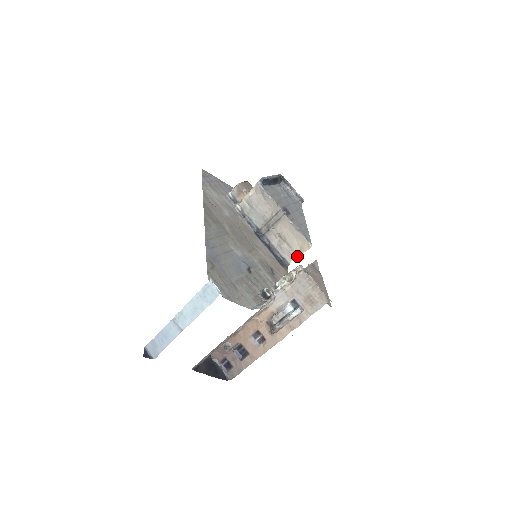
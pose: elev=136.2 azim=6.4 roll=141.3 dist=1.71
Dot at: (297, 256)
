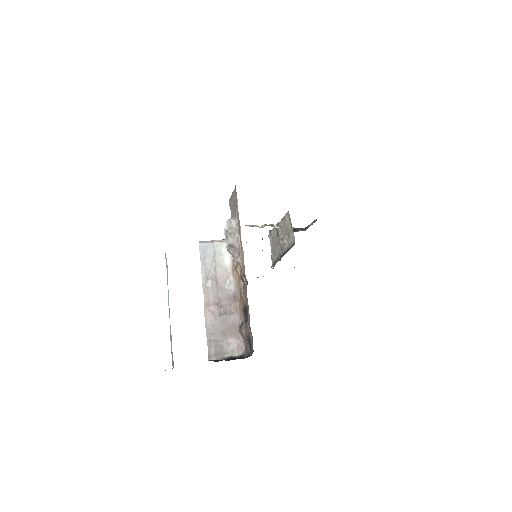
Dot at: occluded
